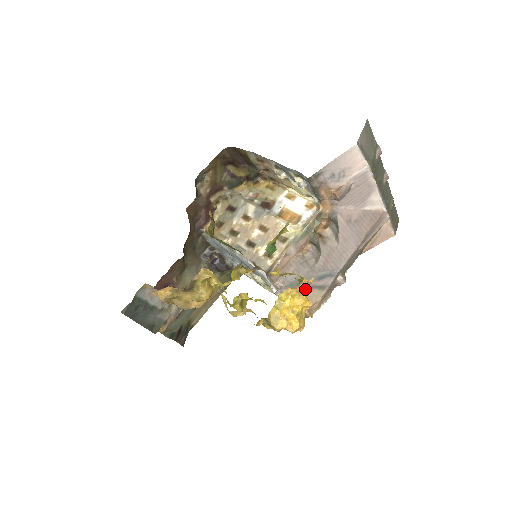
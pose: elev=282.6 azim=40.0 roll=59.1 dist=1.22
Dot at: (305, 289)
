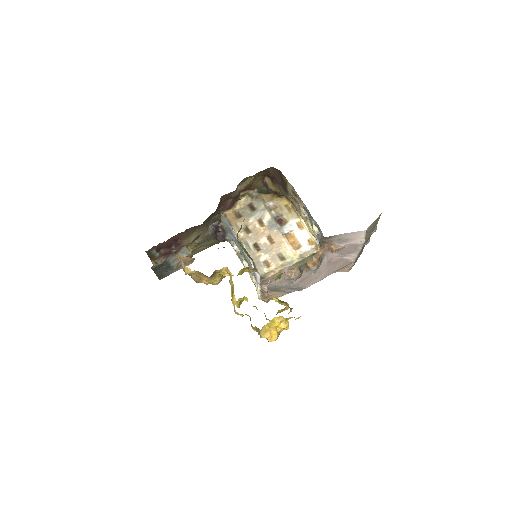
Dot at: (285, 309)
